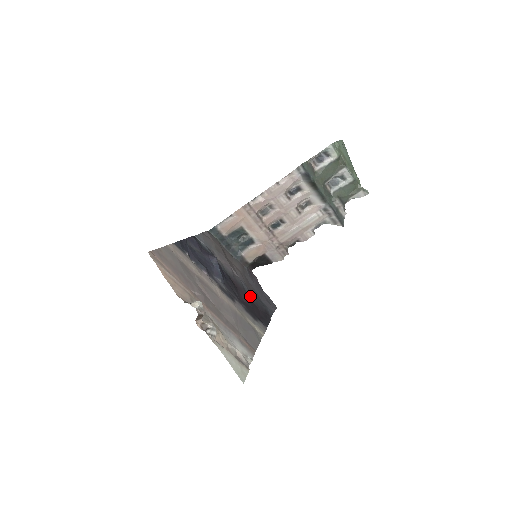
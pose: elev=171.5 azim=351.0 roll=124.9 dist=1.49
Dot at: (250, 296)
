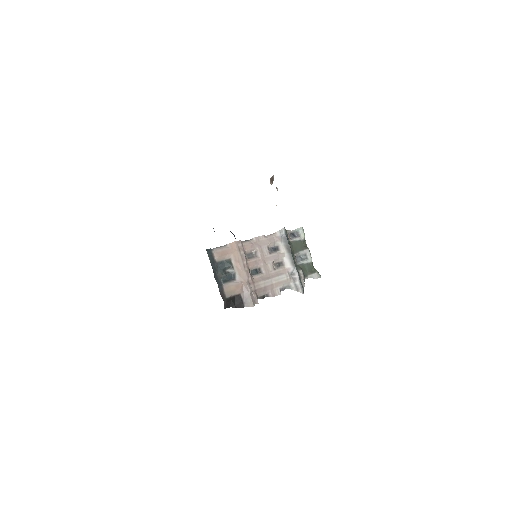
Dot at: occluded
